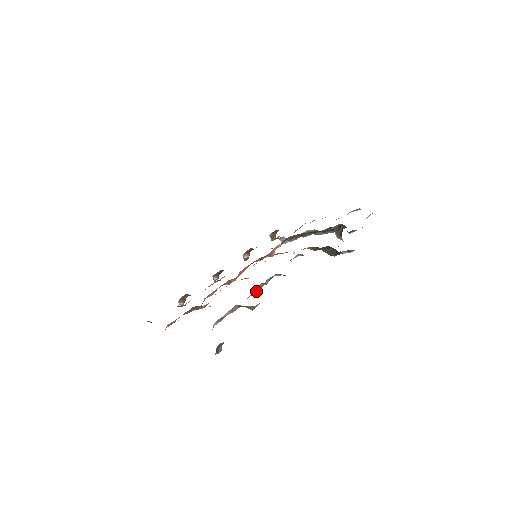
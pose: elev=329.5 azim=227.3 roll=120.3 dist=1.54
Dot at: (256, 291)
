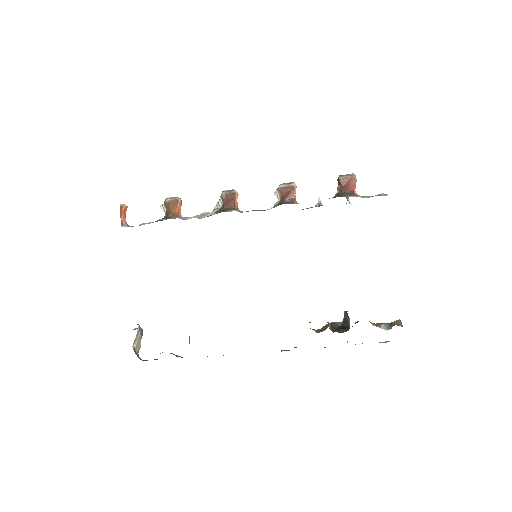
Dot at: occluded
